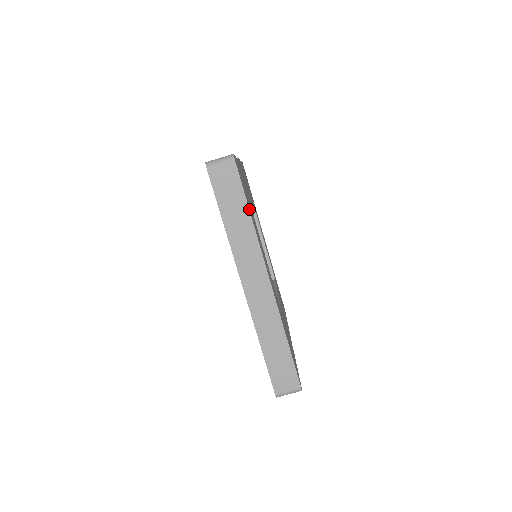
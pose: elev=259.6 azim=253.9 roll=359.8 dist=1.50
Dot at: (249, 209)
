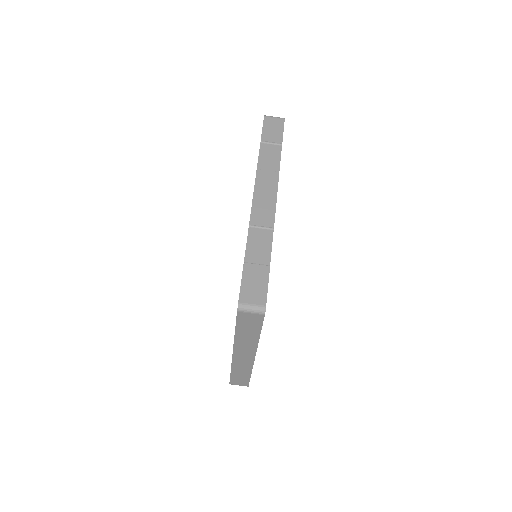
Dot at: (260, 332)
